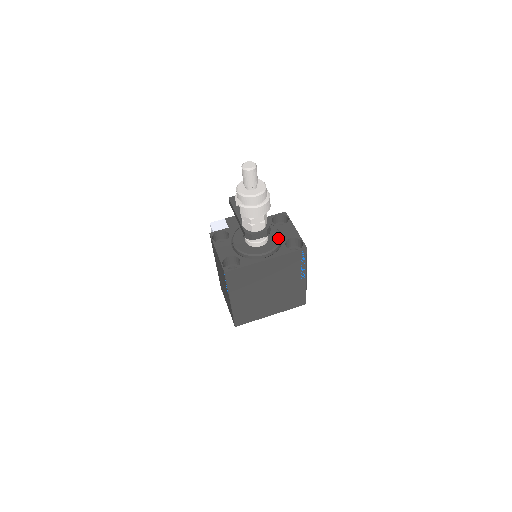
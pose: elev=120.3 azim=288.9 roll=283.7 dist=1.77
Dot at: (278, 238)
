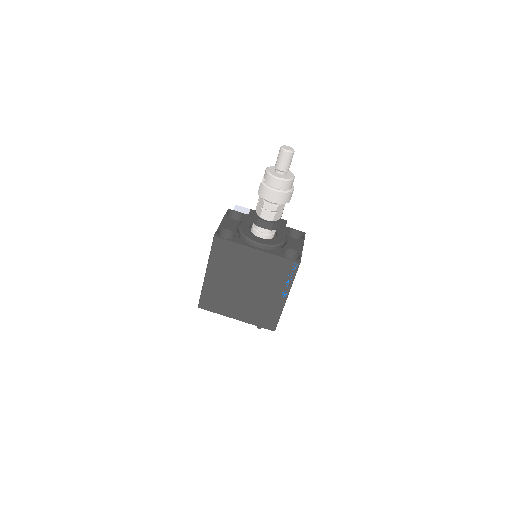
Dot at: (281, 241)
